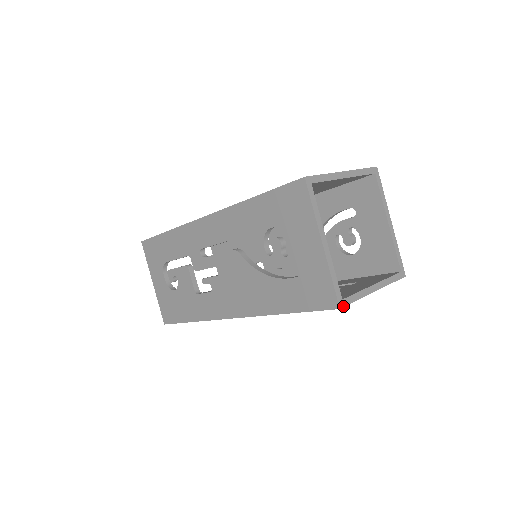
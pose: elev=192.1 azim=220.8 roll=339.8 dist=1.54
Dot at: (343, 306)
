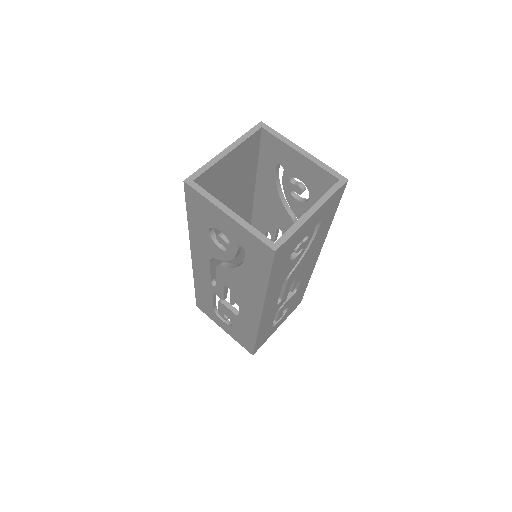
Dot at: (278, 247)
